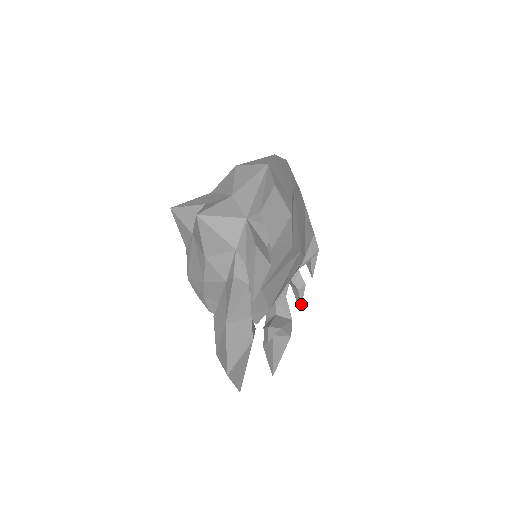
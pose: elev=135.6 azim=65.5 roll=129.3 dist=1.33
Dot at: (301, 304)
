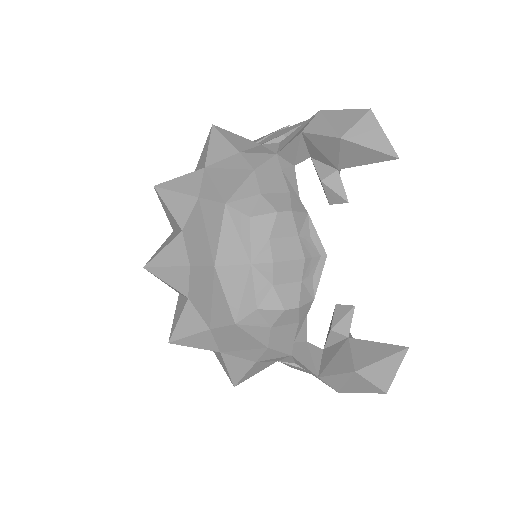
Dot at: occluded
